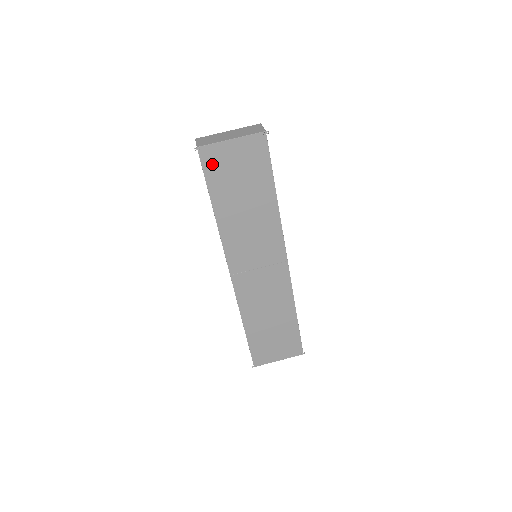
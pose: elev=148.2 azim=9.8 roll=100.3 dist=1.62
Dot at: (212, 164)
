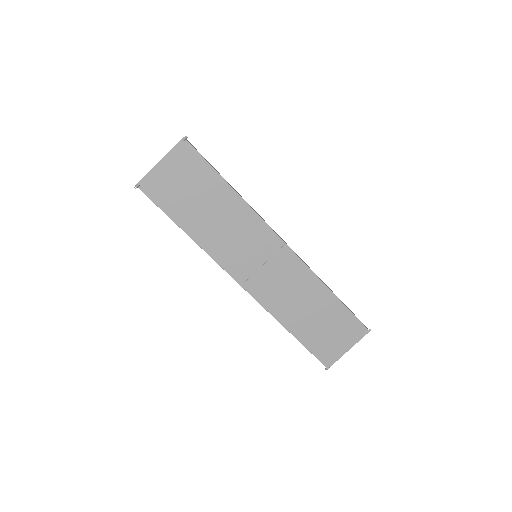
Dot at: (157, 192)
